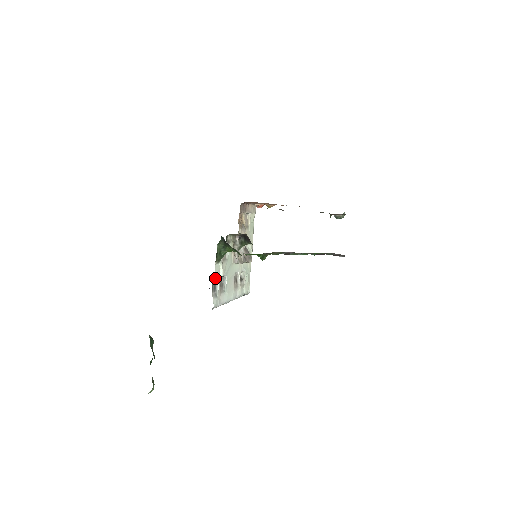
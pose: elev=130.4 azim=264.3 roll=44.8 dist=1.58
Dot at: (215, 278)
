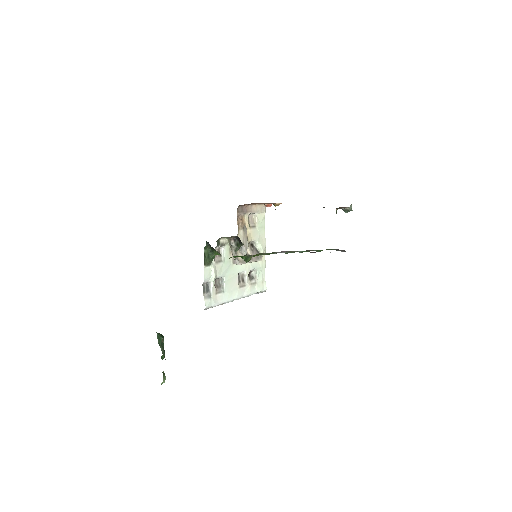
Dot at: (206, 280)
